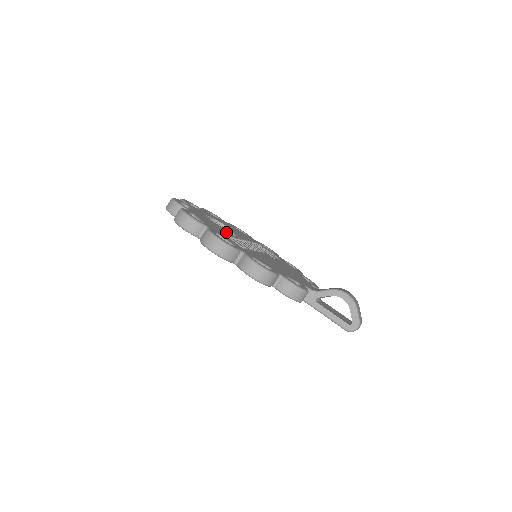
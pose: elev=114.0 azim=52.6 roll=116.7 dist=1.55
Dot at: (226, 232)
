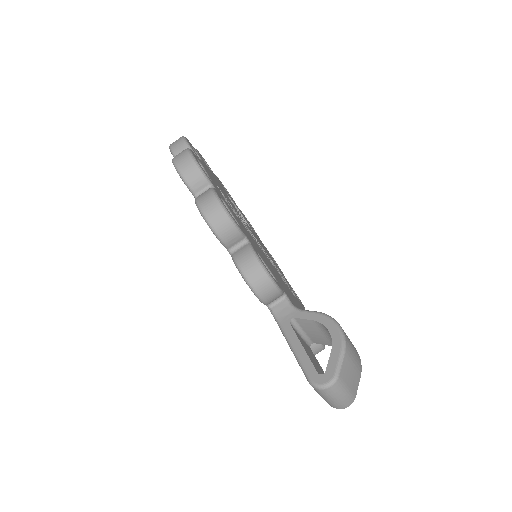
Dot at: (230, 202)
